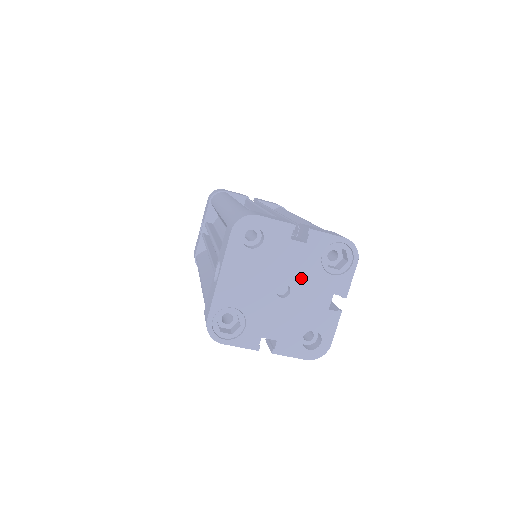
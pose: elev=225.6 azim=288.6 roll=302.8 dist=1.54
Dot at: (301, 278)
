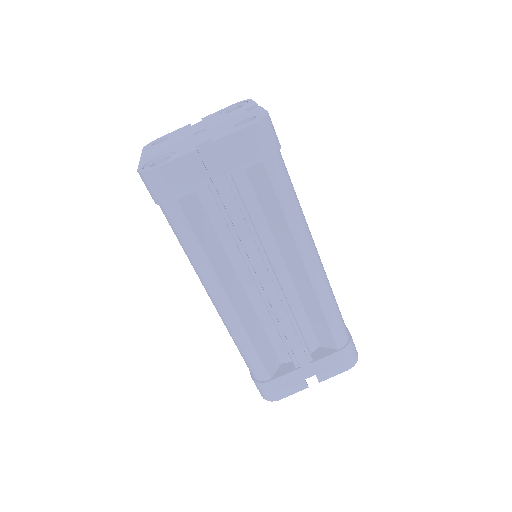
Dot at: (210, 124)
